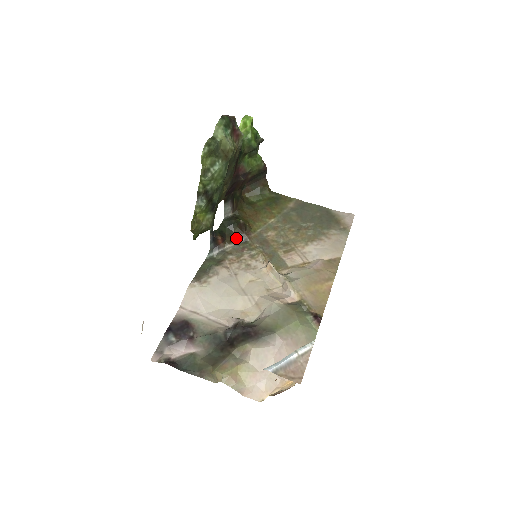
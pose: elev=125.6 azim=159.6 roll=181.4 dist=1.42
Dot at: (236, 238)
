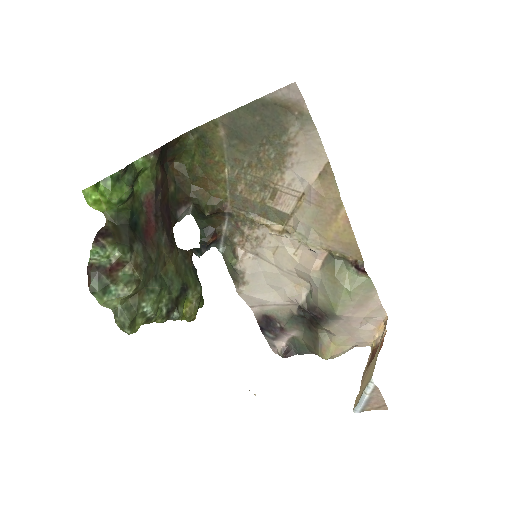
Dot at: (220, 219)
